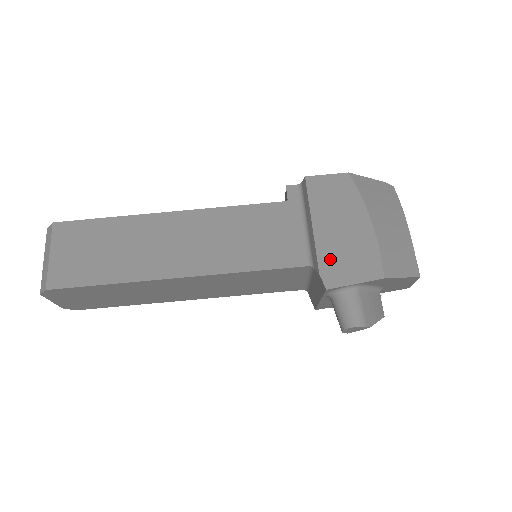
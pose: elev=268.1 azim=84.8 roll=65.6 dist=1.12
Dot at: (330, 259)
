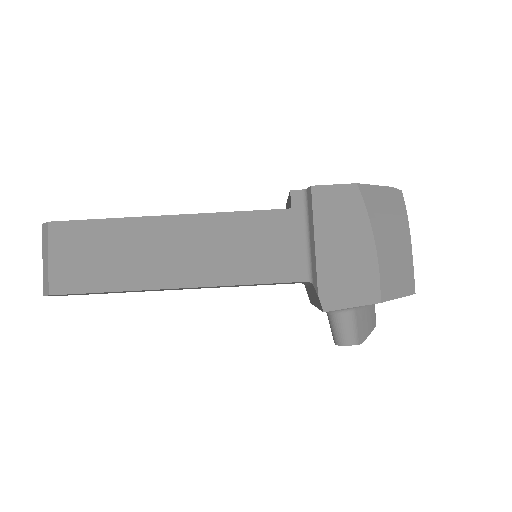
Dot at: (330, 280)
